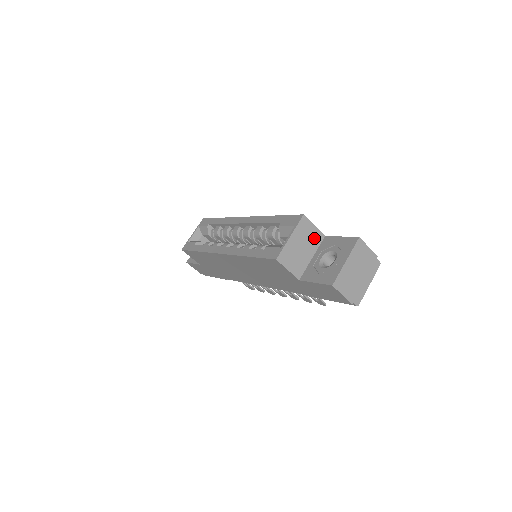
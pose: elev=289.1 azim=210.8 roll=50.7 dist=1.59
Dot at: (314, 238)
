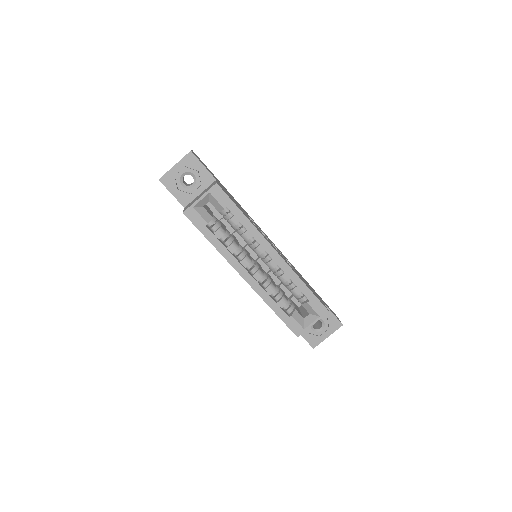
Dot at: occluded
